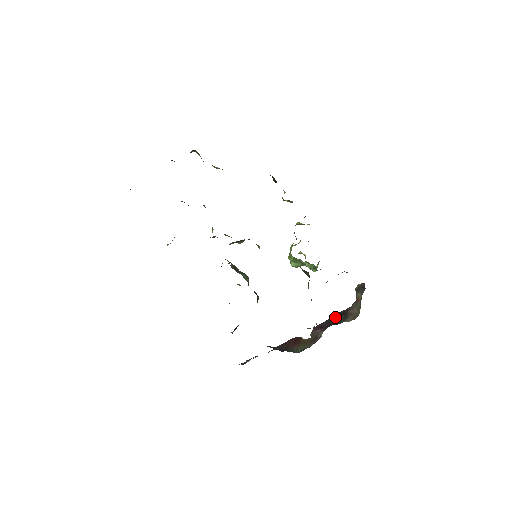
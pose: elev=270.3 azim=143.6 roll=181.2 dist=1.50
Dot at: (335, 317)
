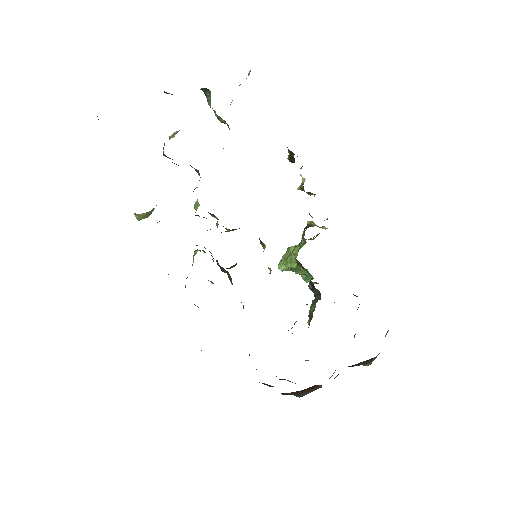
Dot at: (360, 362)
